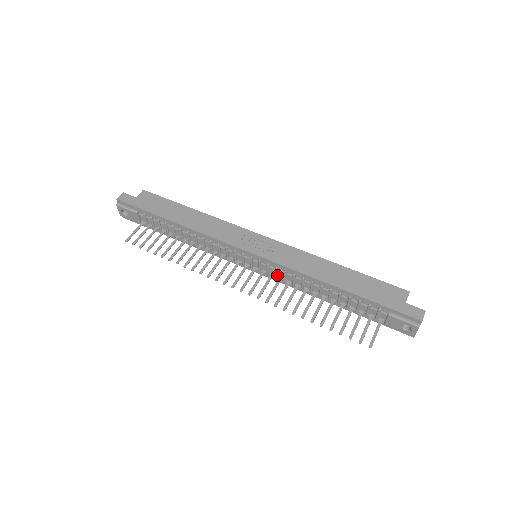
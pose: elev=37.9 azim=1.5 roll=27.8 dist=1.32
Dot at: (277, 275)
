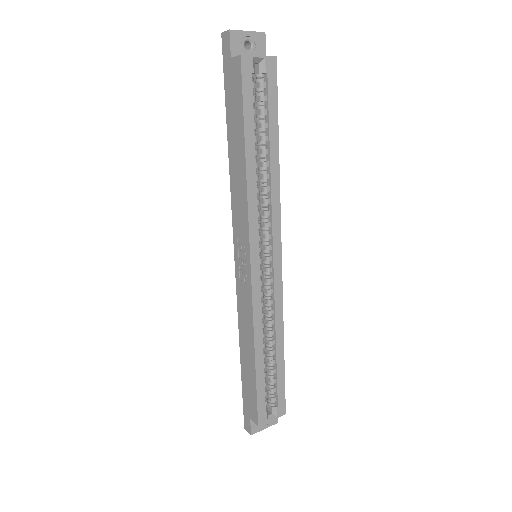
Dot at: occluded
